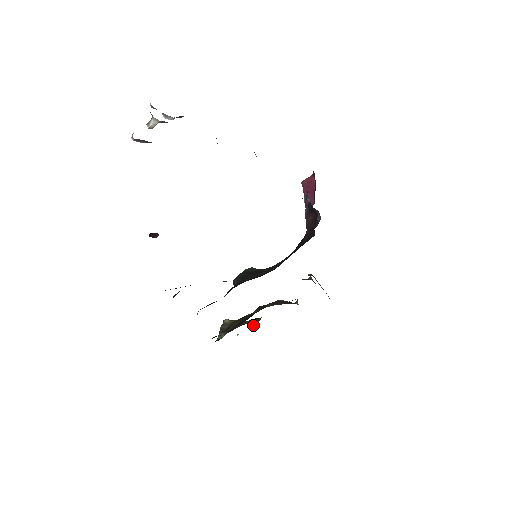
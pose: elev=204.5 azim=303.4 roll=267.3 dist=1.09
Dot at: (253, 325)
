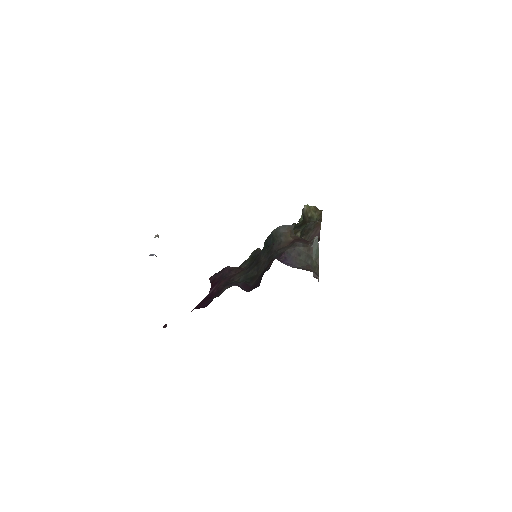
Dot at: occluded
